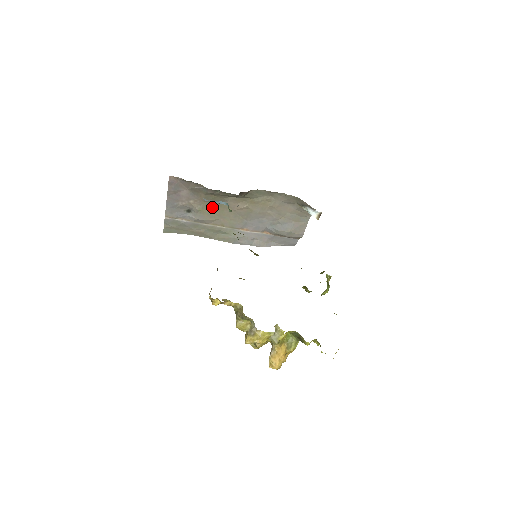
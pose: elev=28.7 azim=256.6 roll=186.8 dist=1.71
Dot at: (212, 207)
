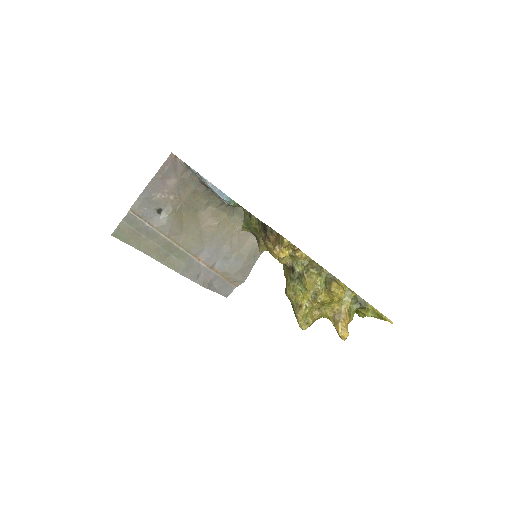
Dot at: (185, 214)
